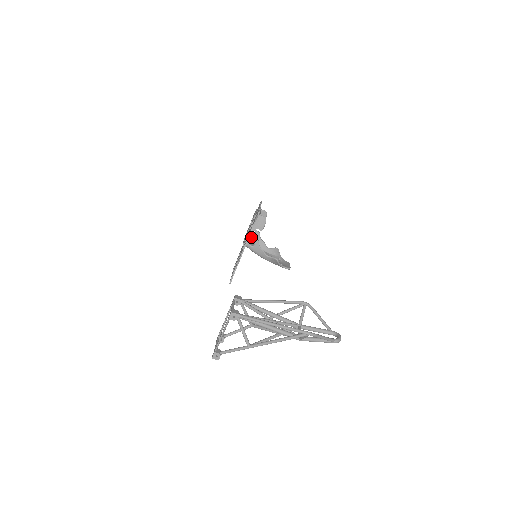
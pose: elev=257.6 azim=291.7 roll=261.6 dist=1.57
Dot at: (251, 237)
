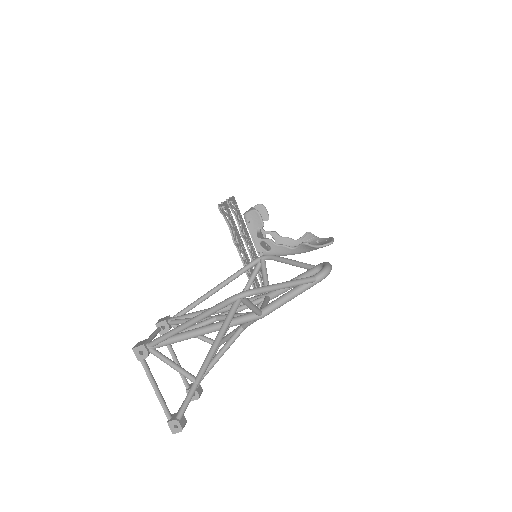
Dot at: (260, 242)
